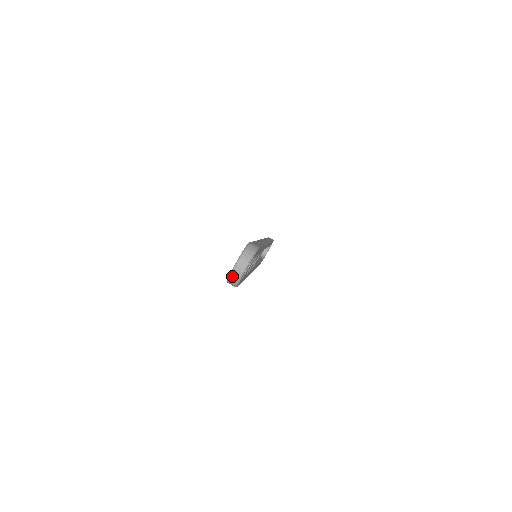
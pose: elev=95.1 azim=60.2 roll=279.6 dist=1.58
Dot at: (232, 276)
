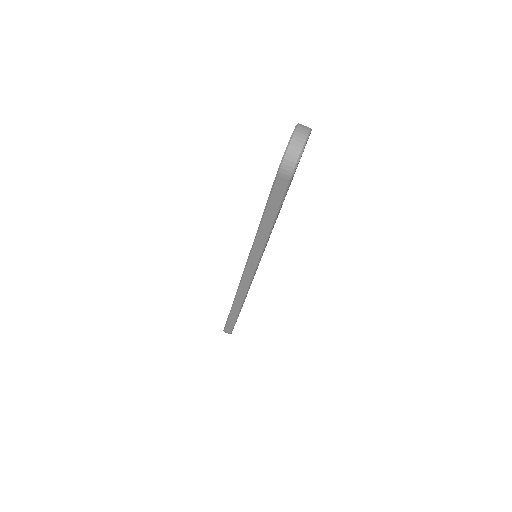
Dot at: (291, 147)
